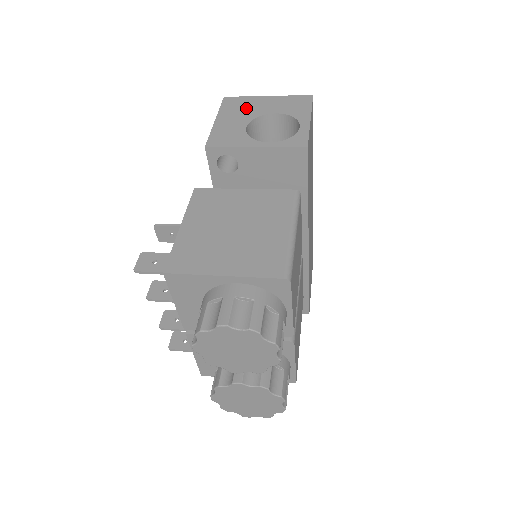
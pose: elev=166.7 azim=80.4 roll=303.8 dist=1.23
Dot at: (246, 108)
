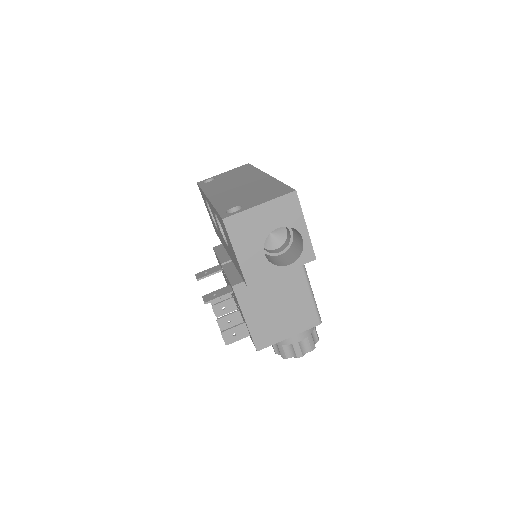
Dot at: (251, 230)
